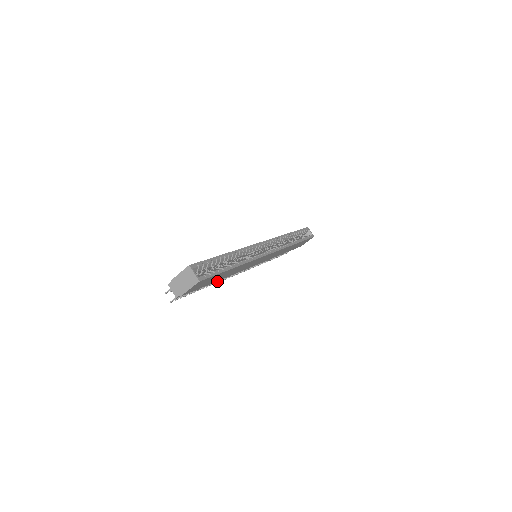
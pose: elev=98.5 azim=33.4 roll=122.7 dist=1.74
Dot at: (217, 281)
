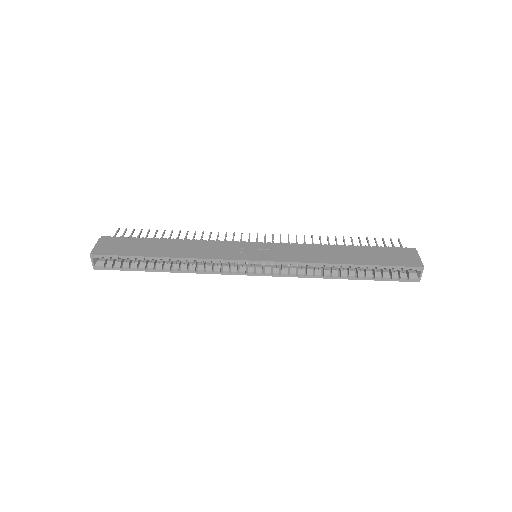
Dot at: occluded
